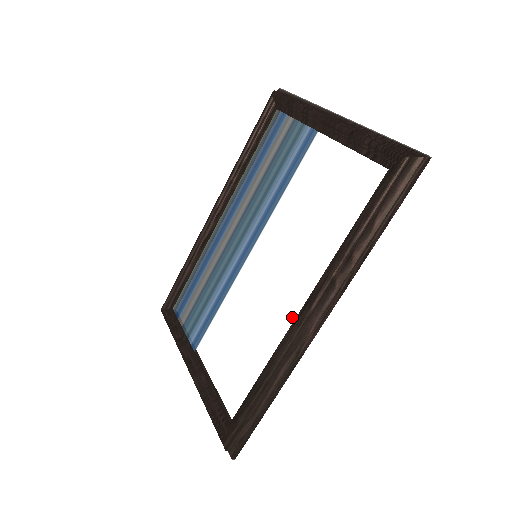
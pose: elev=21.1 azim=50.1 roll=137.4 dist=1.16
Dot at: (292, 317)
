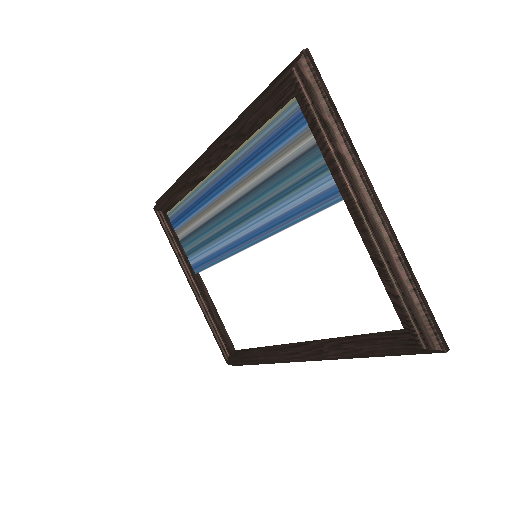
Dot at: (287, 339)
